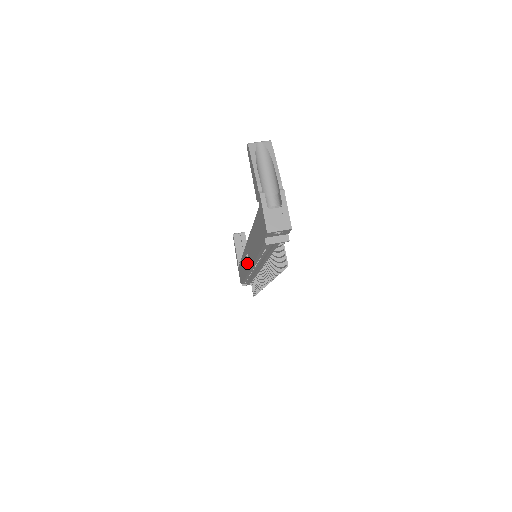
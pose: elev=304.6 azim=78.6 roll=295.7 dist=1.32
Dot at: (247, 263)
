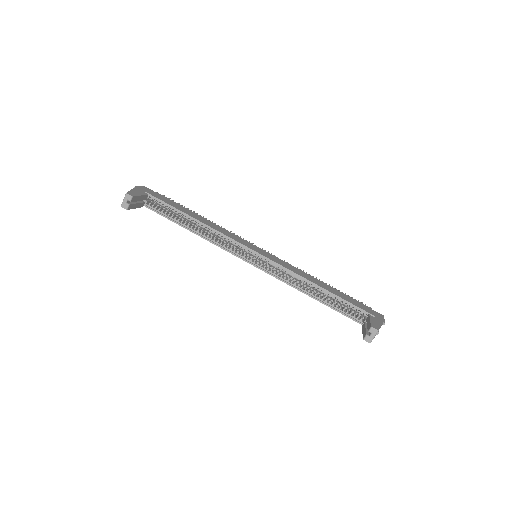
Dot at: occluded
